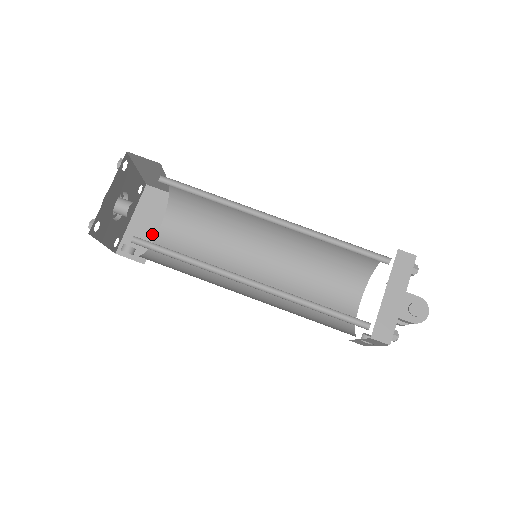
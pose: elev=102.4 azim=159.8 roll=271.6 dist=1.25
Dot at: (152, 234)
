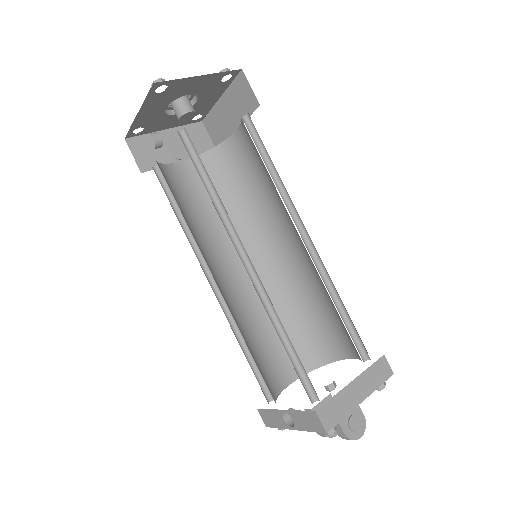
Dot at: (171, 158)
